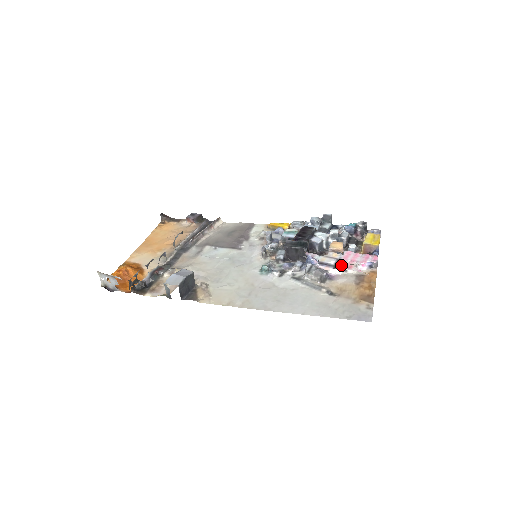
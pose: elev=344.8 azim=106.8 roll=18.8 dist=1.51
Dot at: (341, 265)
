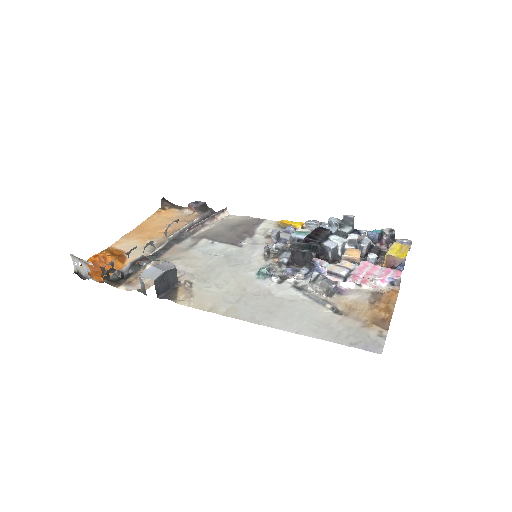
Dot at: (353, 277)
